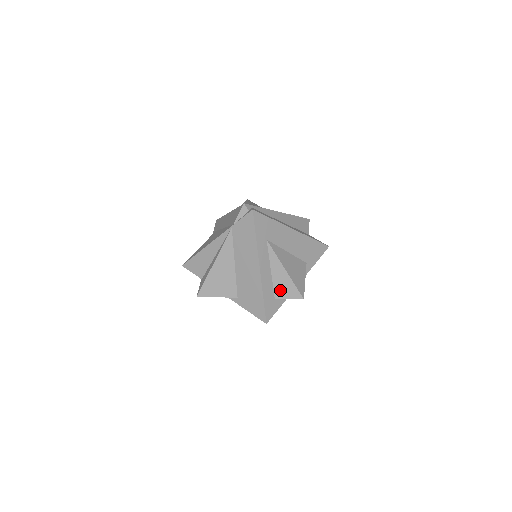
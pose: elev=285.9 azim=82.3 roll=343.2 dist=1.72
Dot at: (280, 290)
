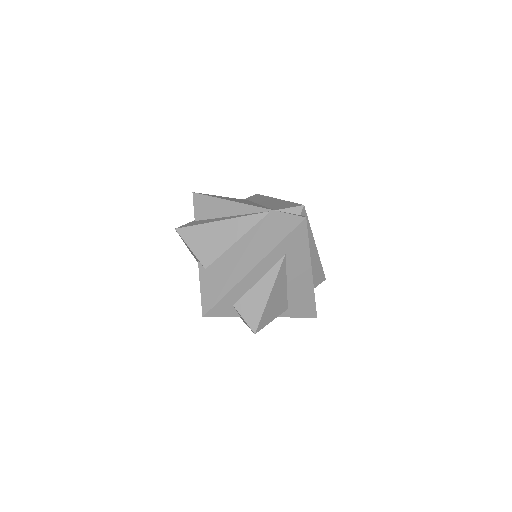
Dot at: (246, 304)
